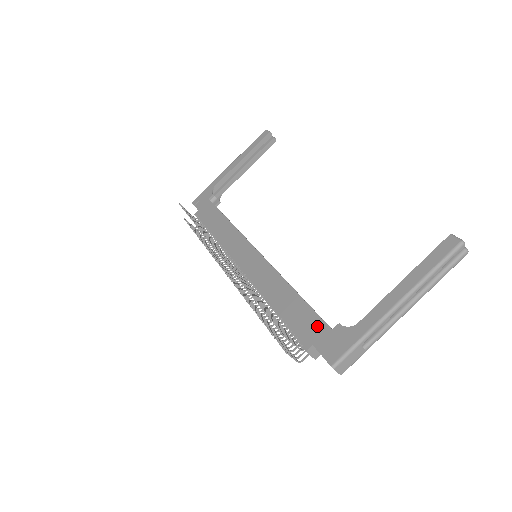
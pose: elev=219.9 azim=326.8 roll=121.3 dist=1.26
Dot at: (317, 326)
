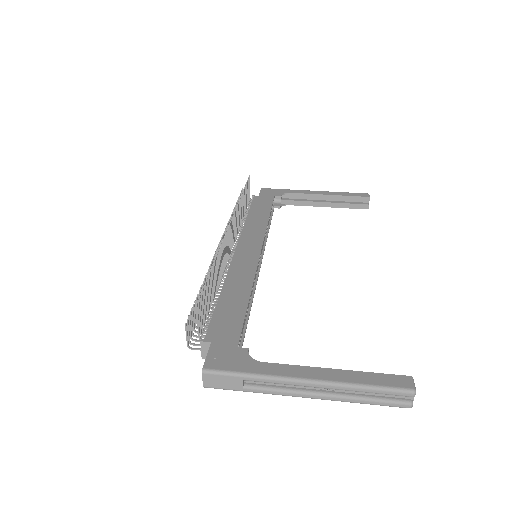
Dot at: (231, 334)
